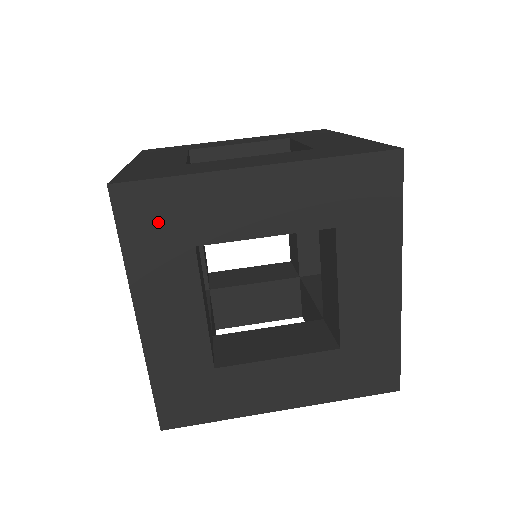
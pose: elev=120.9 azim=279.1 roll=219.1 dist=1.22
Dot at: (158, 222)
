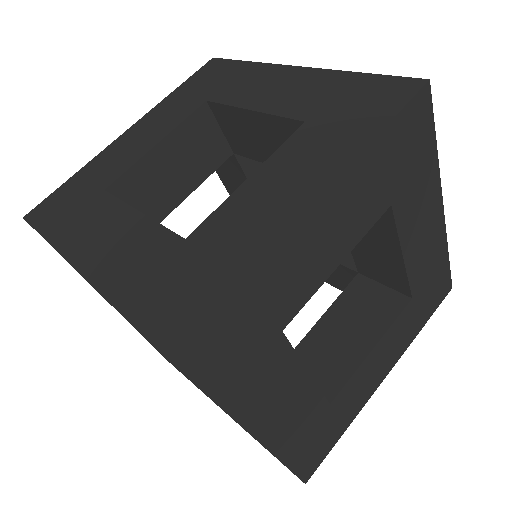
Dot at: (239, 344)
